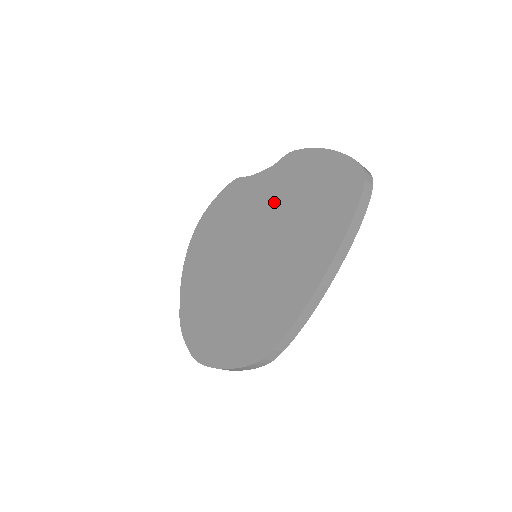
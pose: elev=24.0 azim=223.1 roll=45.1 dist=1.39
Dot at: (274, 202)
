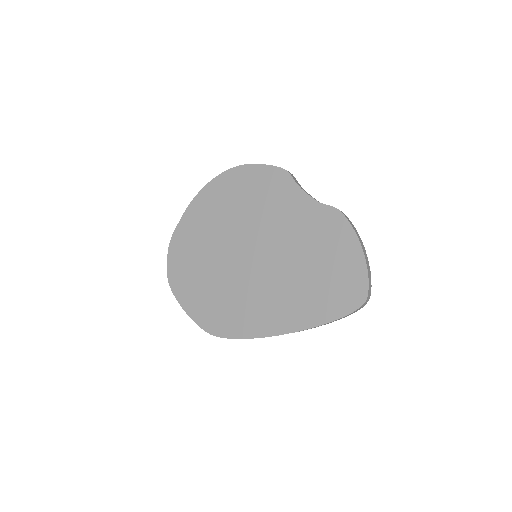
Dot at: (297, 237)
